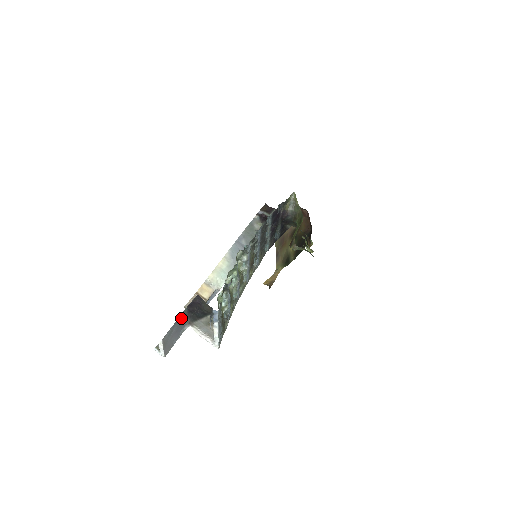
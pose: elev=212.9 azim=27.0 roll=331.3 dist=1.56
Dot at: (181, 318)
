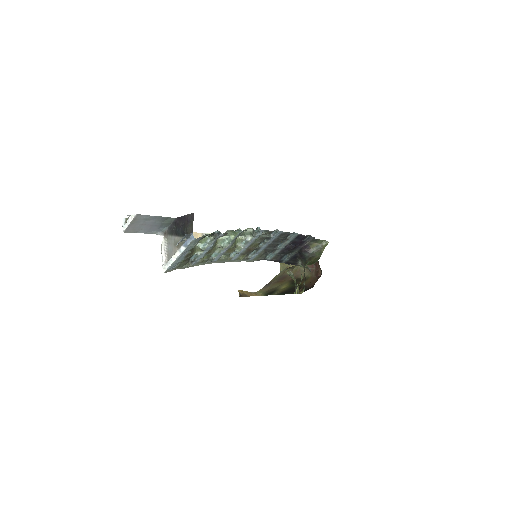
Dot at: (164, 220)
